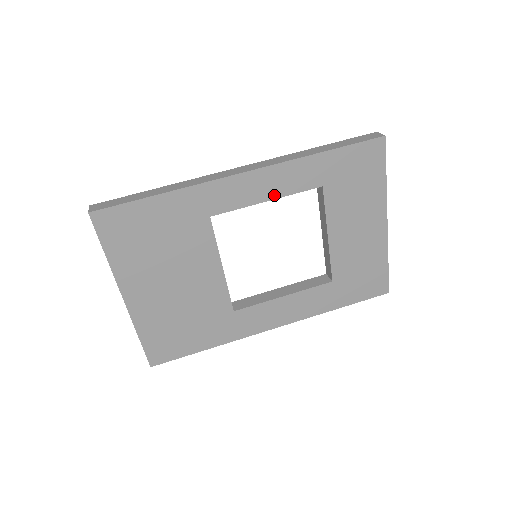
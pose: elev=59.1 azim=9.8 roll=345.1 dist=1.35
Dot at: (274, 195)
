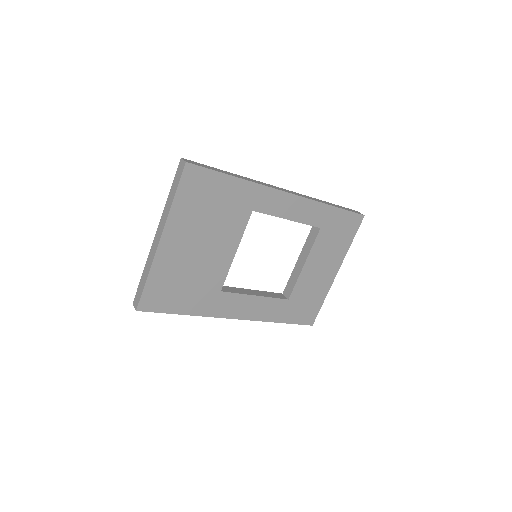
Dot at: (294, 218)
